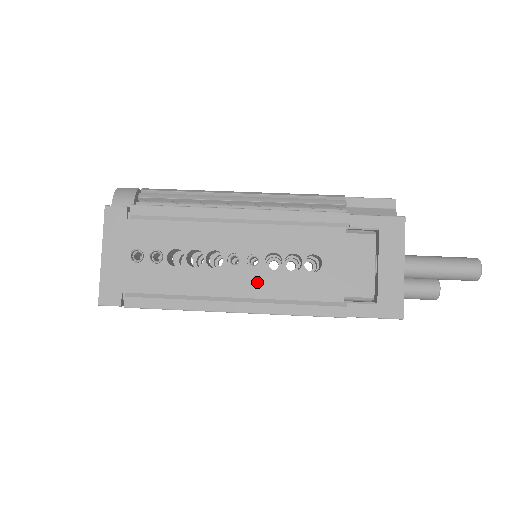
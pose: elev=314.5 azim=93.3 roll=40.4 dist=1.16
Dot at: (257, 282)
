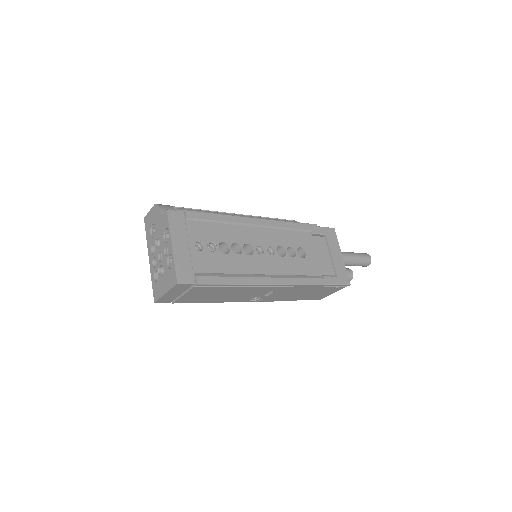
Dot at: (276, 264)
